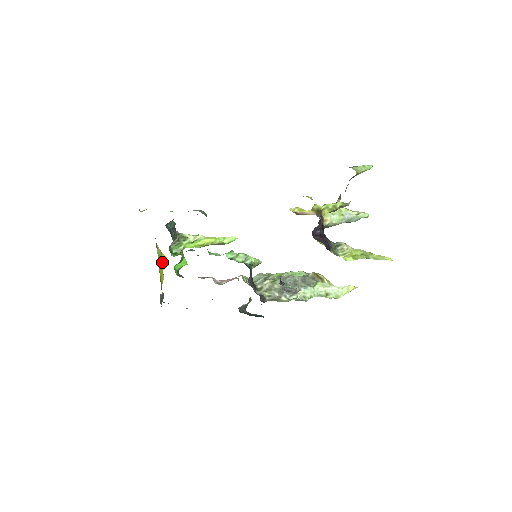
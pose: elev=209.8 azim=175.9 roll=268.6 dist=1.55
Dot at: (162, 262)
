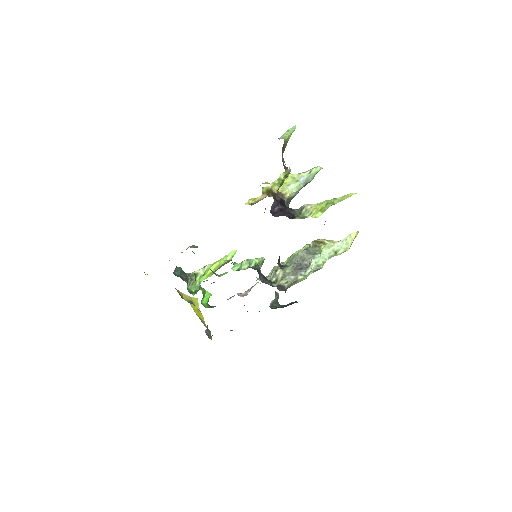
Dot at: (195, 304)
